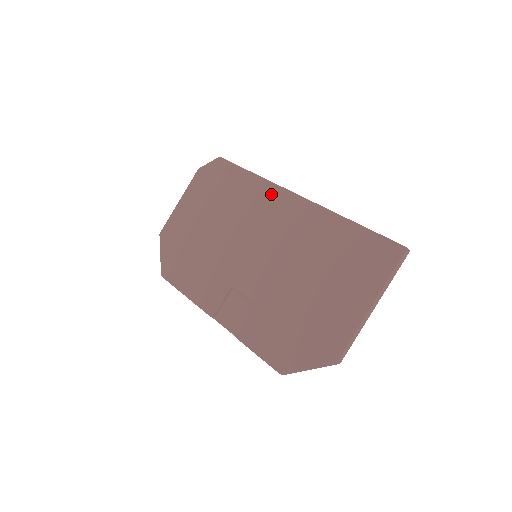
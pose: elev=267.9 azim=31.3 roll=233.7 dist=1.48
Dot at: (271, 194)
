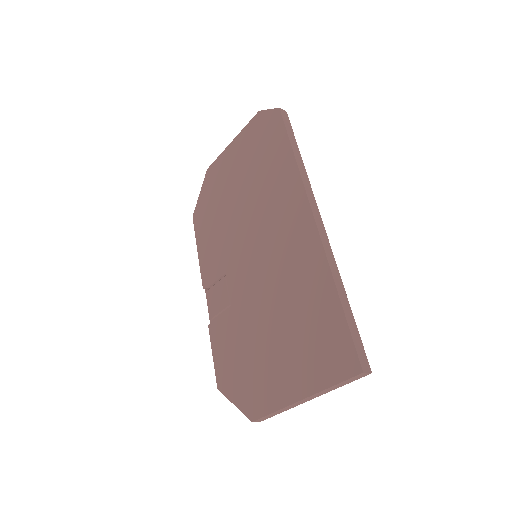
Dot at: (294, 195)
